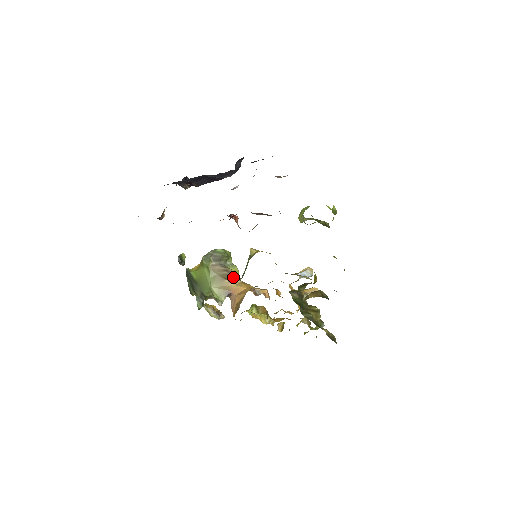
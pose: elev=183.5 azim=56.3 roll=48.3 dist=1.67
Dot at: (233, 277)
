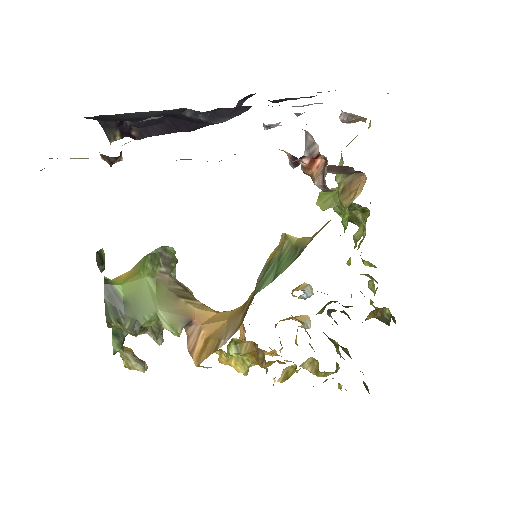
Dot at: (190, 295)
